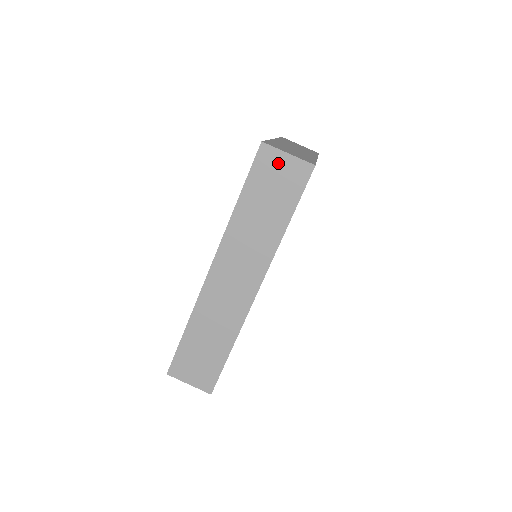
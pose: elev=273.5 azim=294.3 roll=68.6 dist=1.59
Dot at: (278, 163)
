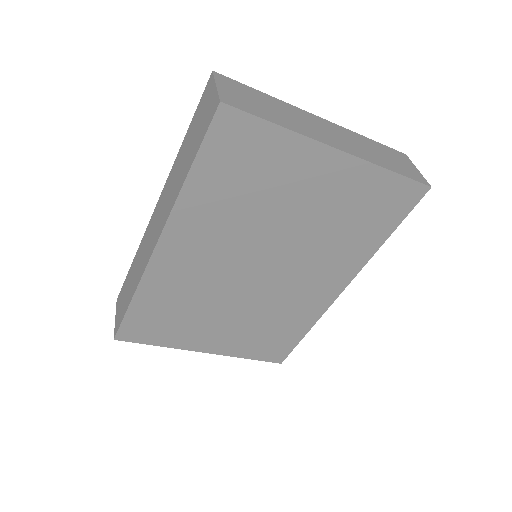
Dot at: (209, 97)
